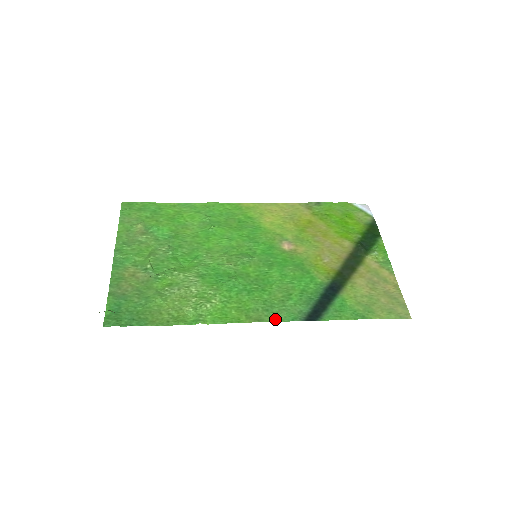
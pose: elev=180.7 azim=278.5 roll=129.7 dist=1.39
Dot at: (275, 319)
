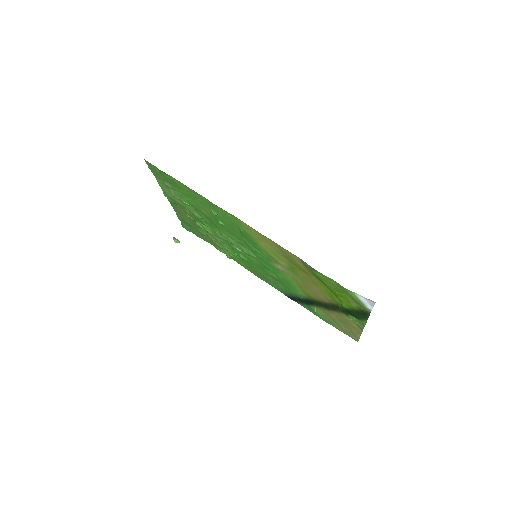
Dot at: (269, 284)
